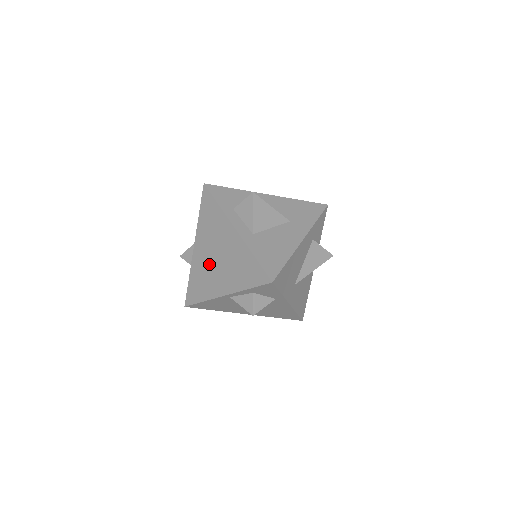
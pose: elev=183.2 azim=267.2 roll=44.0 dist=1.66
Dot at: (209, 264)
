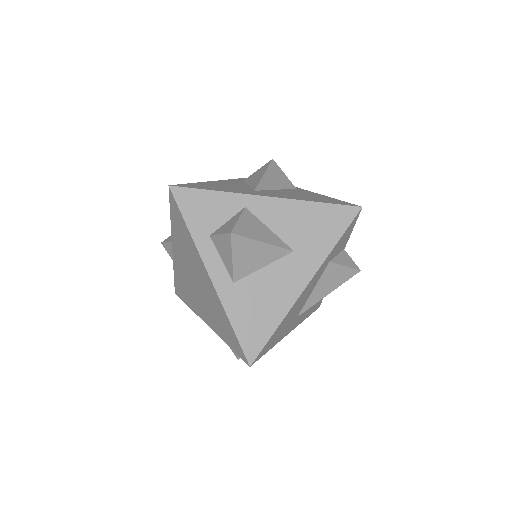
Dot at: (189, 281)
